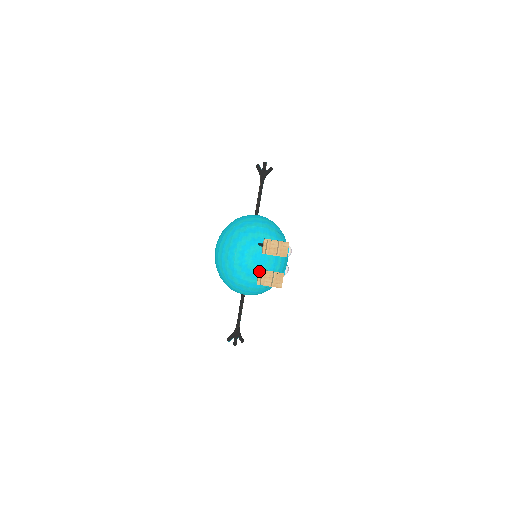
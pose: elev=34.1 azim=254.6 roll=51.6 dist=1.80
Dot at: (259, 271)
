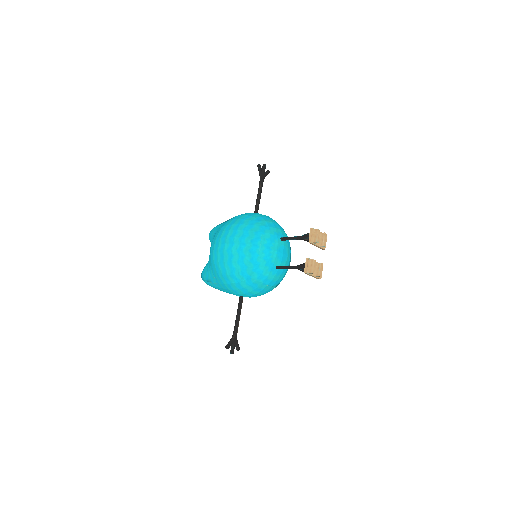
Dot at: (308, 259)
